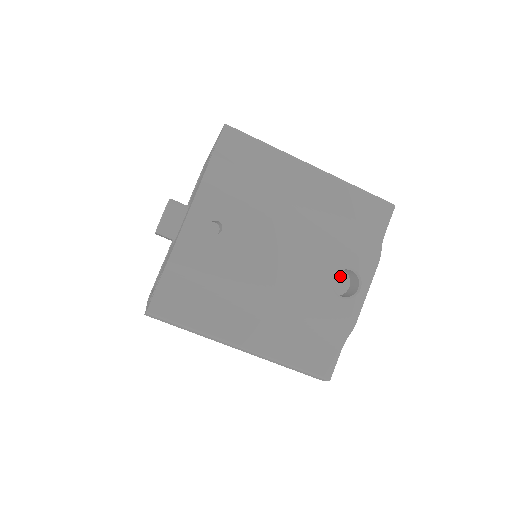
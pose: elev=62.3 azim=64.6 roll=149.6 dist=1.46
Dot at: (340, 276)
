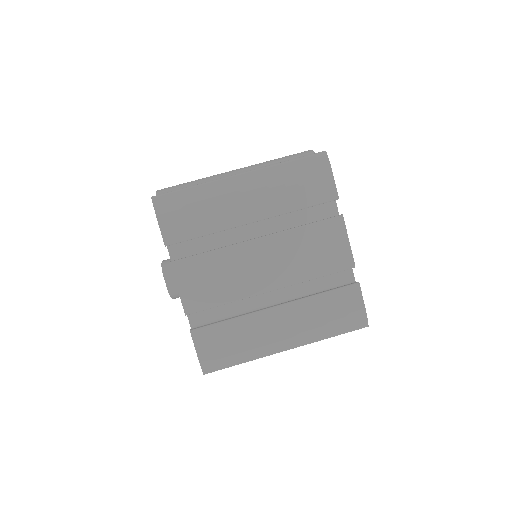
Dot at: occluded
